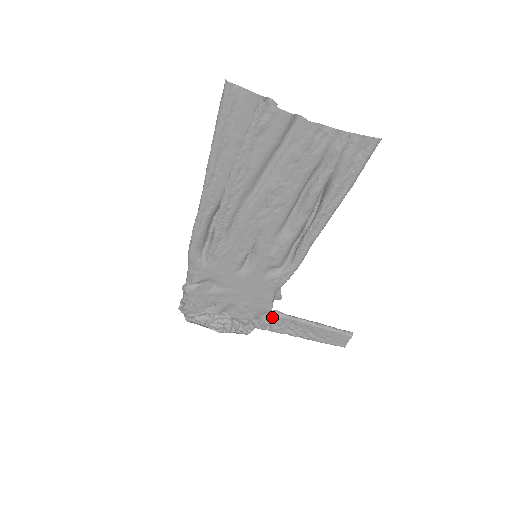
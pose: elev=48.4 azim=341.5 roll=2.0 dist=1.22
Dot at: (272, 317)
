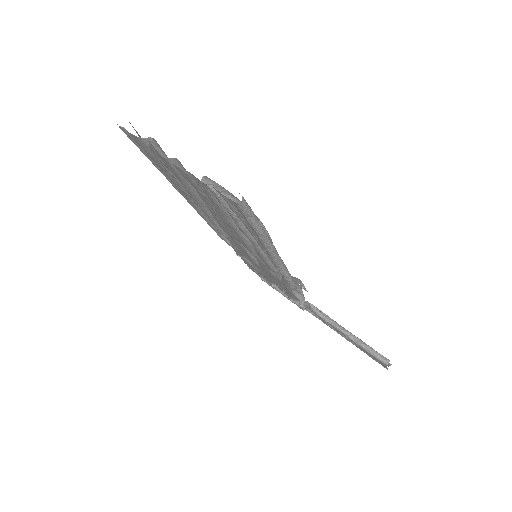
Dot at: (309, 308)
